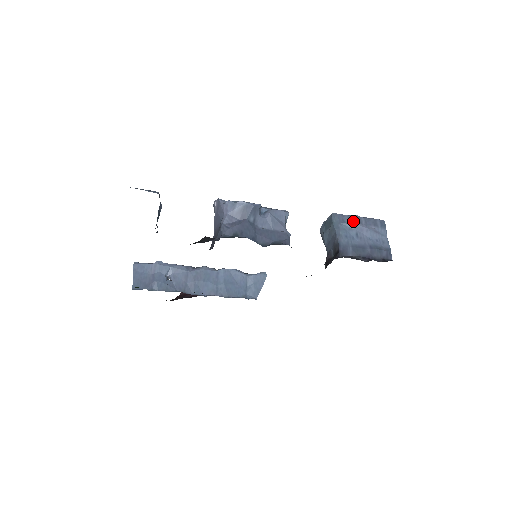
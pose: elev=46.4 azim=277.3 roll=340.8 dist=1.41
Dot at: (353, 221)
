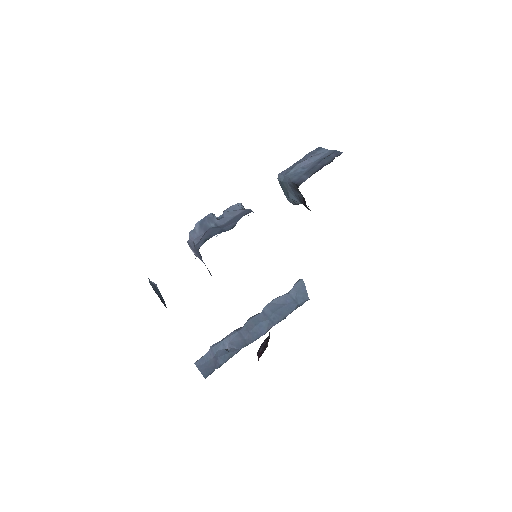
Dot at: (293, 166)
